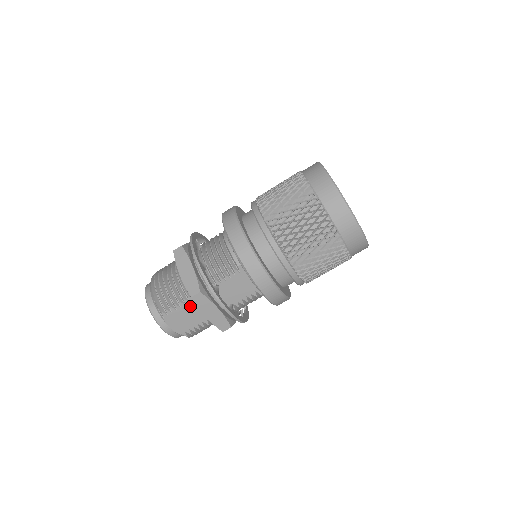
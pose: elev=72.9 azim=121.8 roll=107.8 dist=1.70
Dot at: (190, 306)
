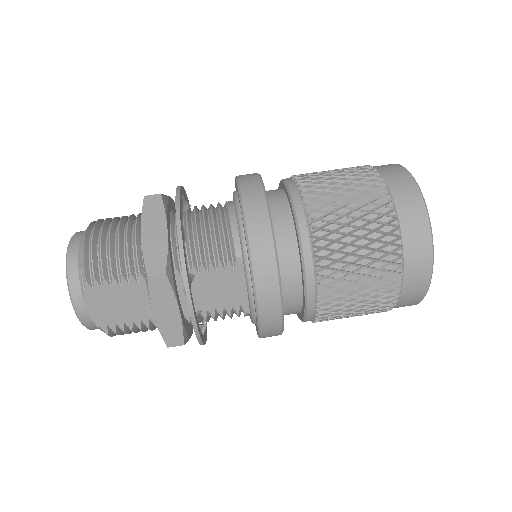
Dot at: (135, 289)
